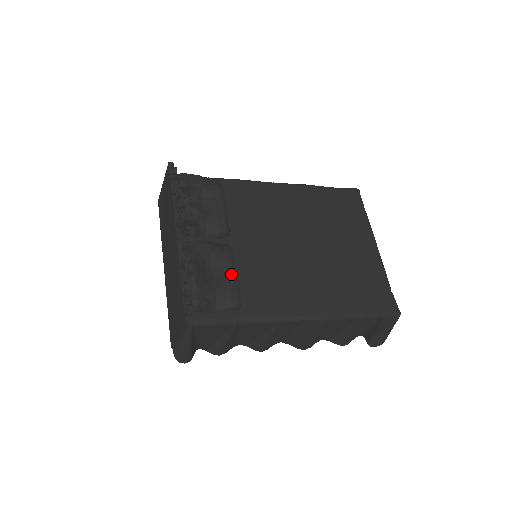
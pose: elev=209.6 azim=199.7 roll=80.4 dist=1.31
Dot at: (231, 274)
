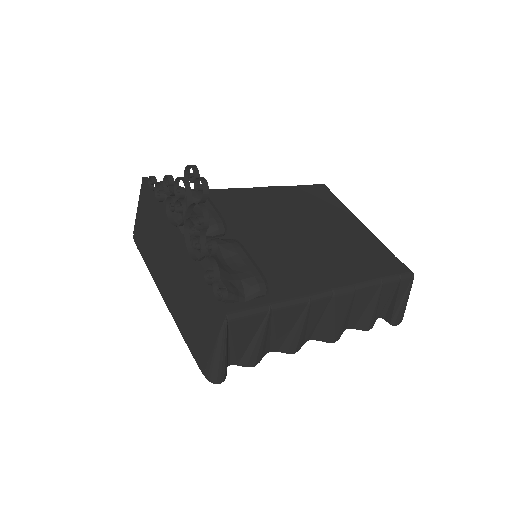
Dot at: (247, 260)
